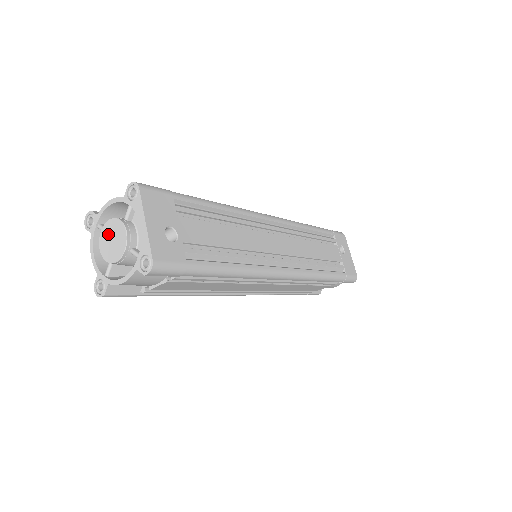
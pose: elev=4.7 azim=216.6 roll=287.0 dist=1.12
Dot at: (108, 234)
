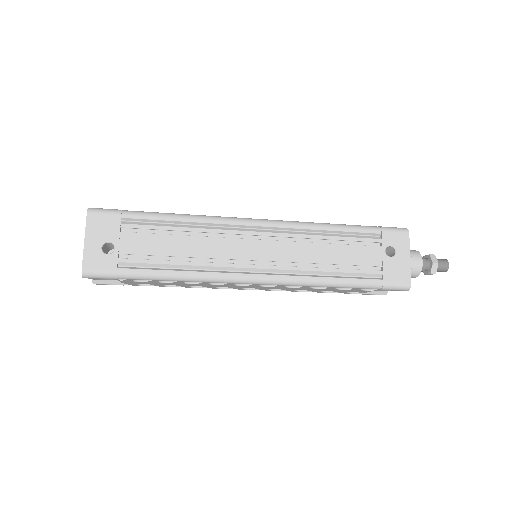
Dot at: occluded
